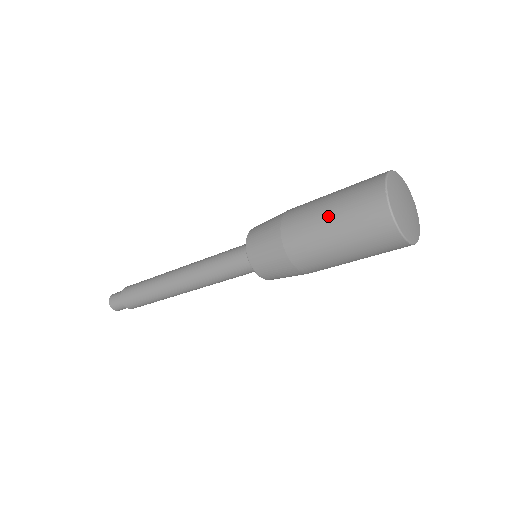
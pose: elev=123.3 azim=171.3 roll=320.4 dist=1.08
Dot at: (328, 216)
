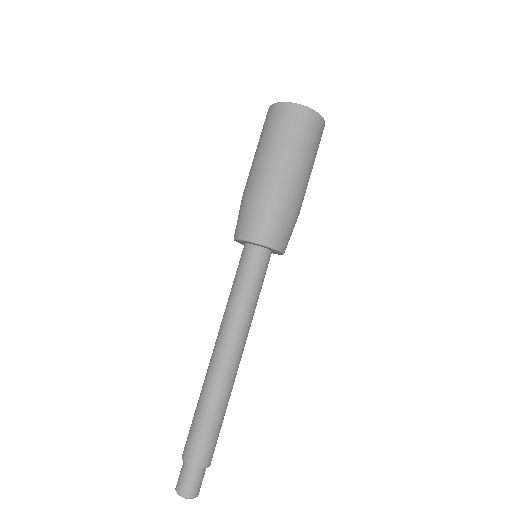
Dot at: (259, 150)
